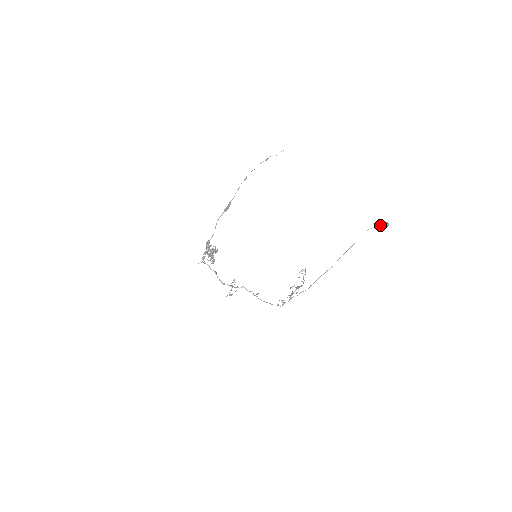
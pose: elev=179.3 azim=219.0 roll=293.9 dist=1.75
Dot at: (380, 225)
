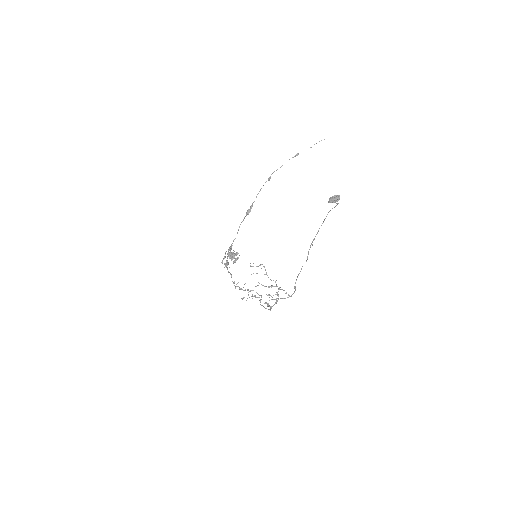
Dot at: (329, 200)
